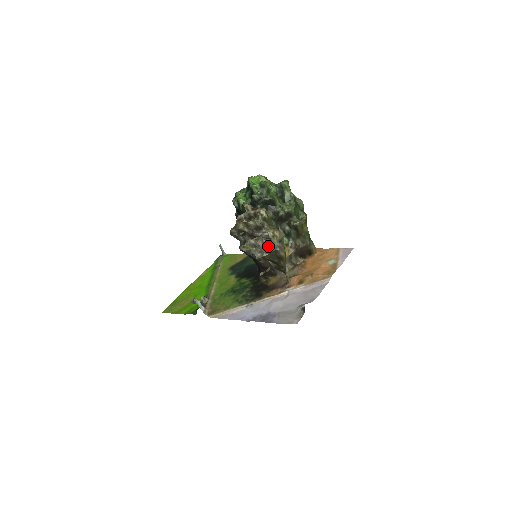
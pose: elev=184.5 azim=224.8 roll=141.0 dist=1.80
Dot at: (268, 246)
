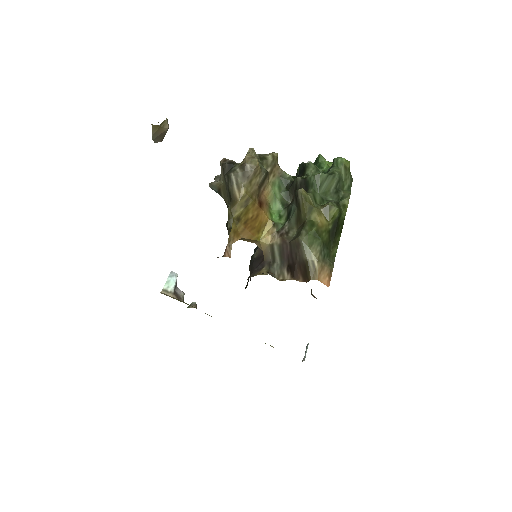
Dot at: (225, 163)
